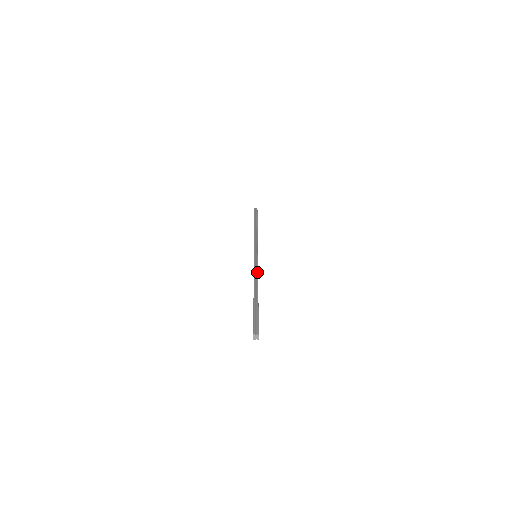
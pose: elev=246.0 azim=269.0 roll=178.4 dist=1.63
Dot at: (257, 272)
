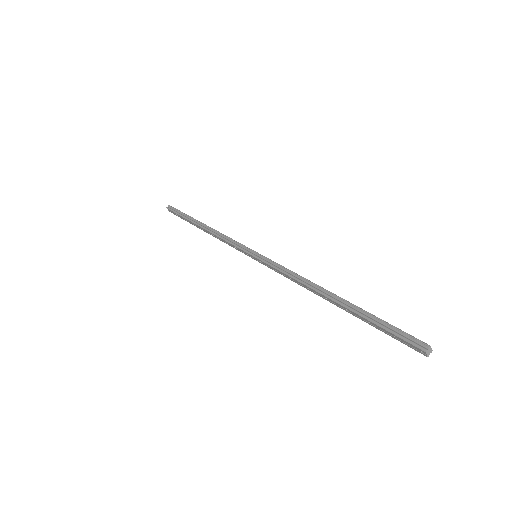
Dot at: (293, 273)
